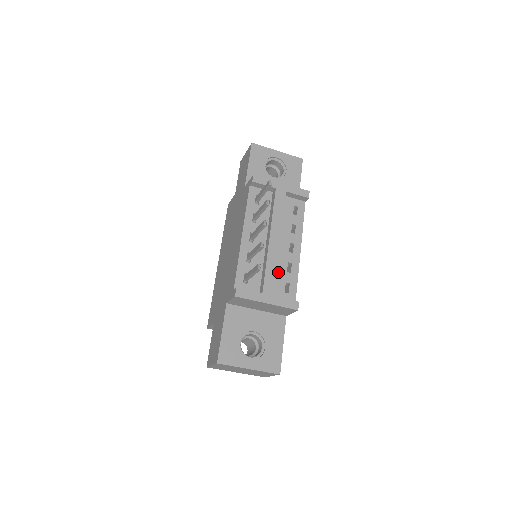
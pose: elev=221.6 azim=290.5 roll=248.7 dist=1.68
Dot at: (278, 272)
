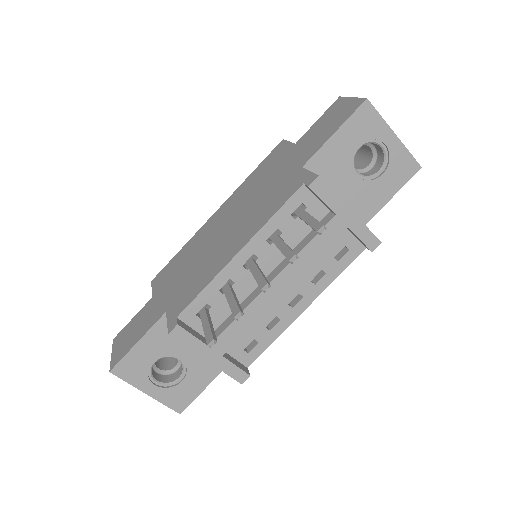
Dot at: occluded
